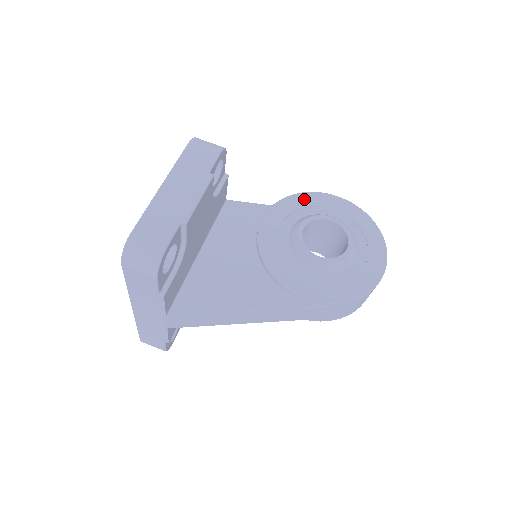
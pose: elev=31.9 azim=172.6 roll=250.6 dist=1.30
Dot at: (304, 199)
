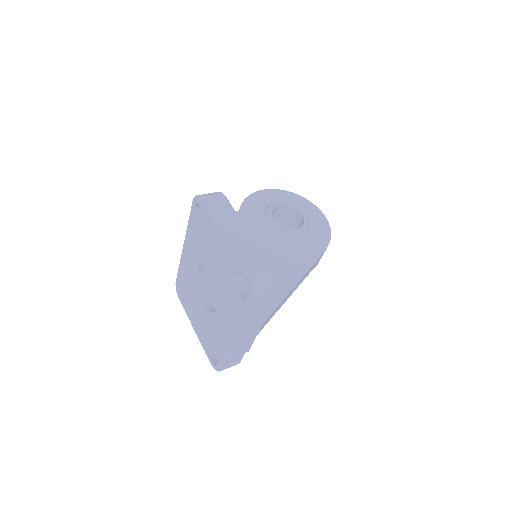
Dot at: (250, 203)
